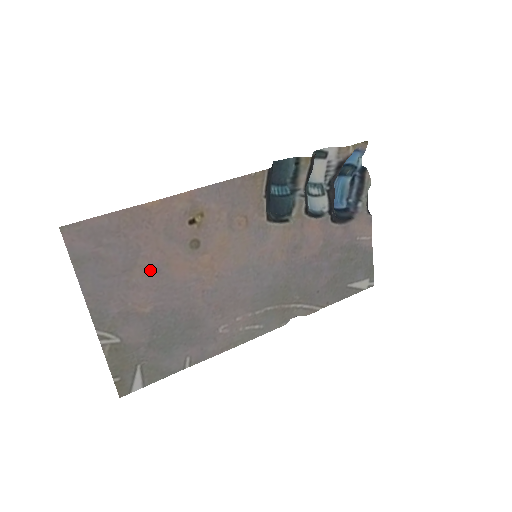
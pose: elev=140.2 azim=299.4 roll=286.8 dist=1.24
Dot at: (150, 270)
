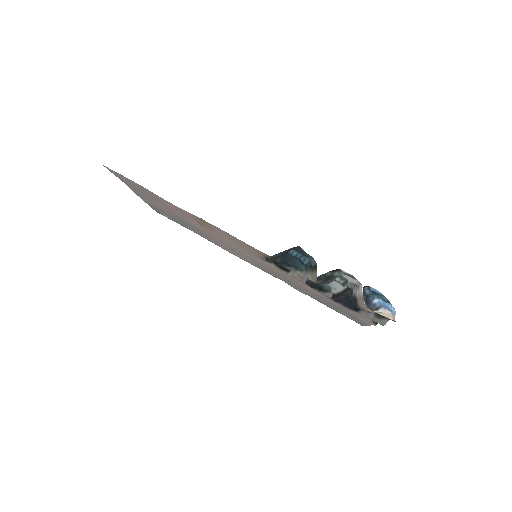
Dot at: (169, 208)
